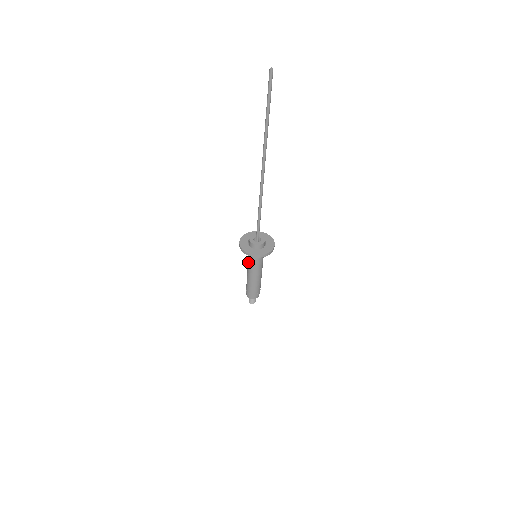
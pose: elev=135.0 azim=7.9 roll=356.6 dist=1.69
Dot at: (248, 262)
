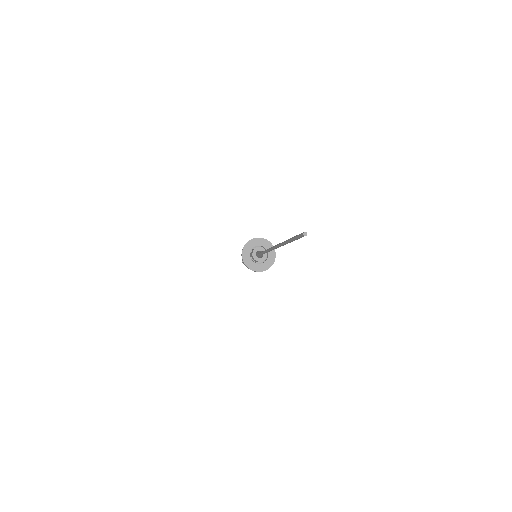
Dot at: occluded
